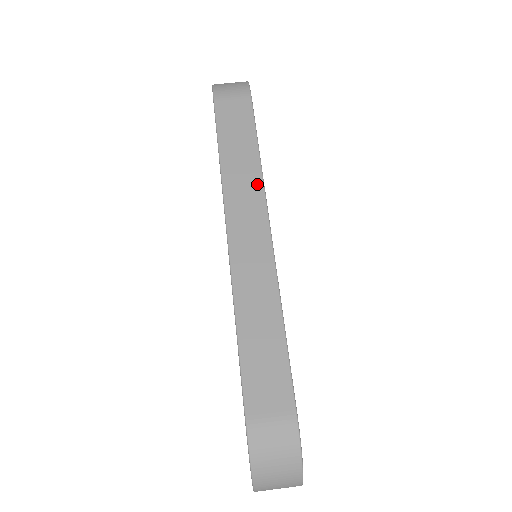
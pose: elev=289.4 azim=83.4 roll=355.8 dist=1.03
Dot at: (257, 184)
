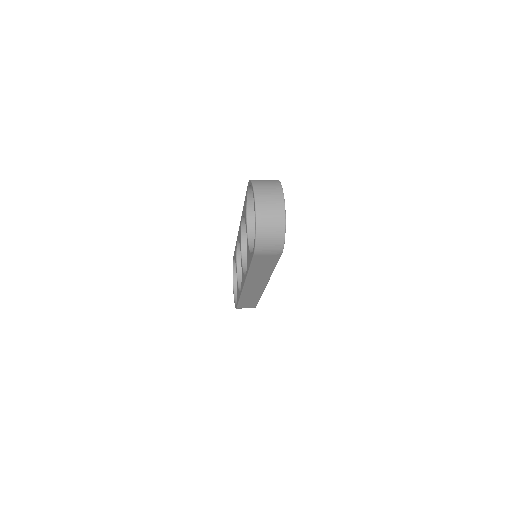
Dot at: occluded
